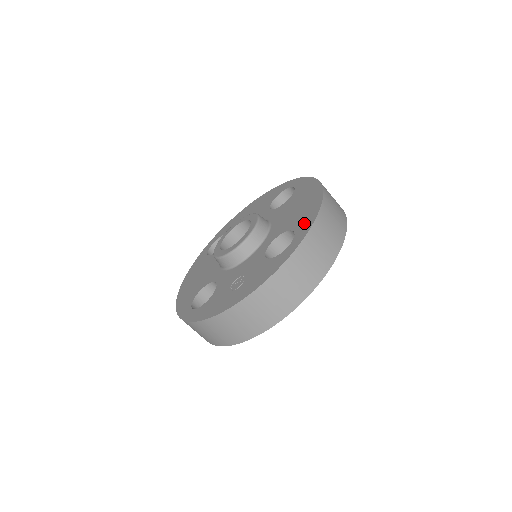
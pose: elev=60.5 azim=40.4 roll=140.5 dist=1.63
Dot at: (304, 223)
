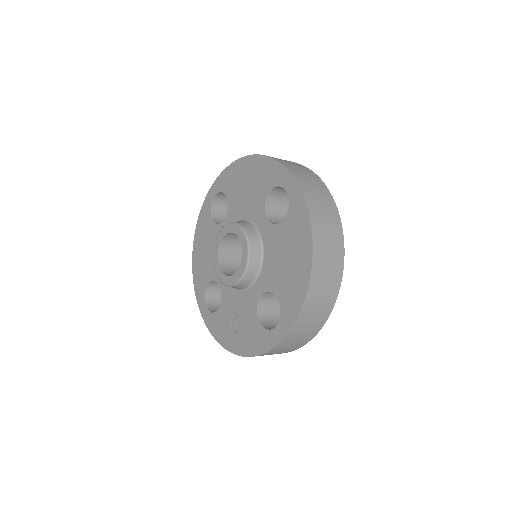
Dot at: (289, 307)
